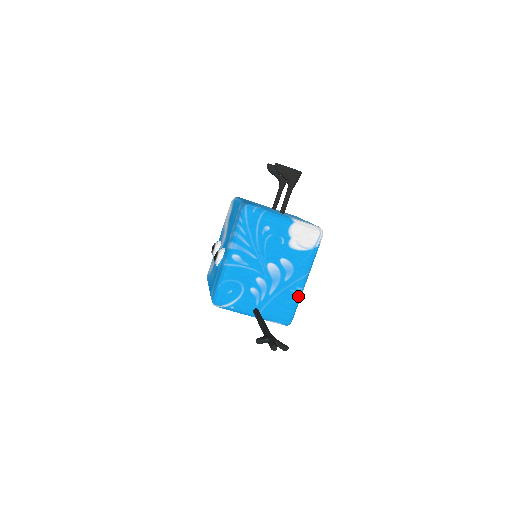
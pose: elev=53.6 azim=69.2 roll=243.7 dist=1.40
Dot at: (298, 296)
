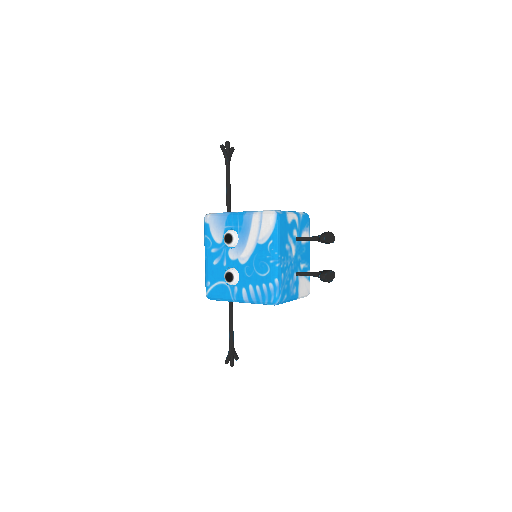
Dot at: occluded
